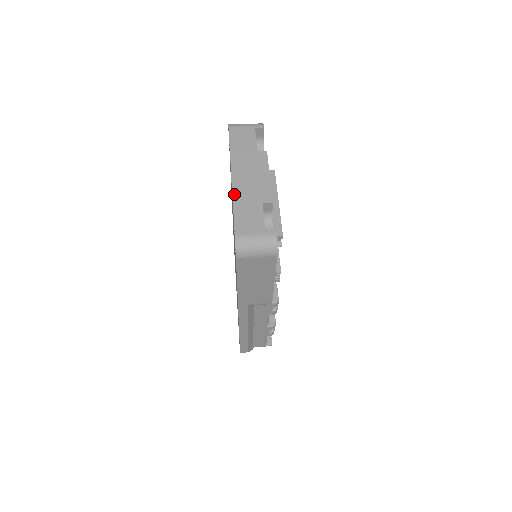
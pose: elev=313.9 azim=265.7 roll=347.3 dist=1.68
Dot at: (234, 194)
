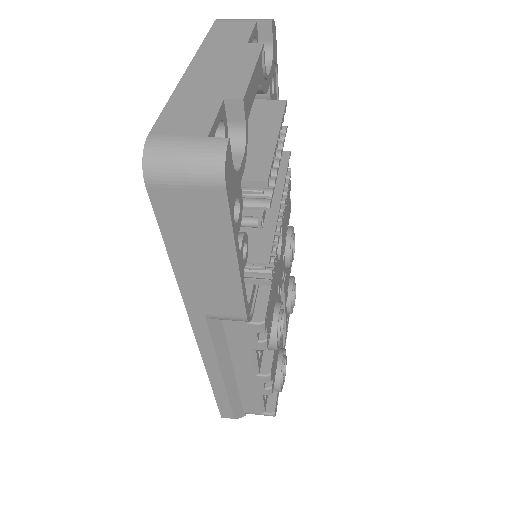
Dot at: (179, 86)
